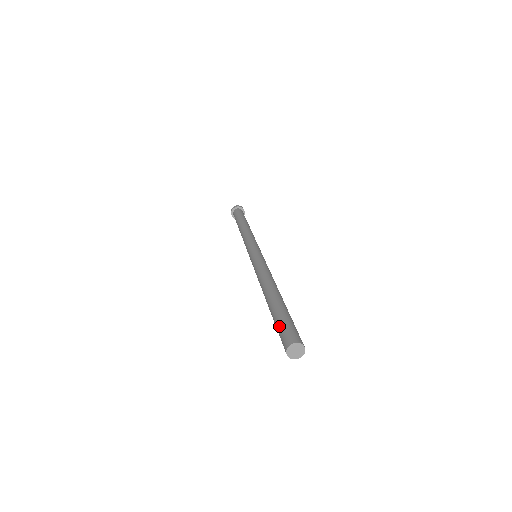
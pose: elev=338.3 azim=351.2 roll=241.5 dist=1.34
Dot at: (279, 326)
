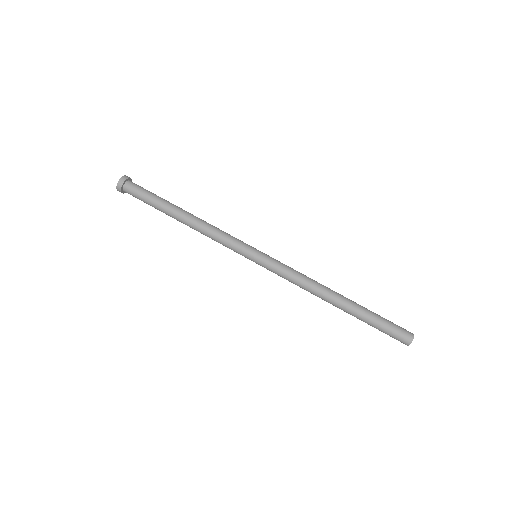
Dot at: occluded
